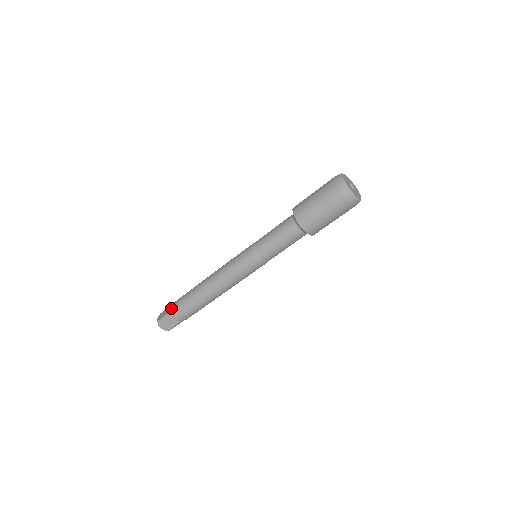
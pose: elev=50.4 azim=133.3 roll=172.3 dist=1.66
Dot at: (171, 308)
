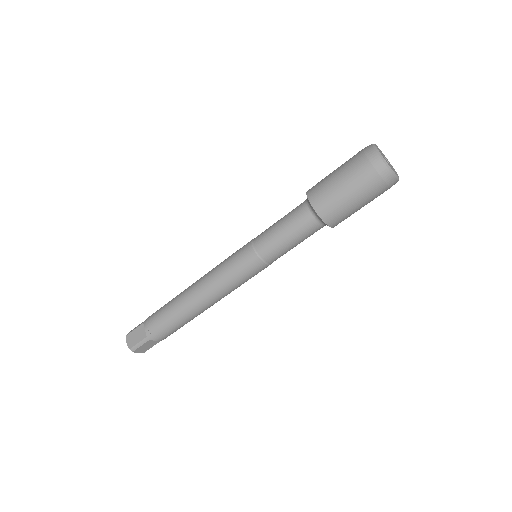
Dot at: occluded
